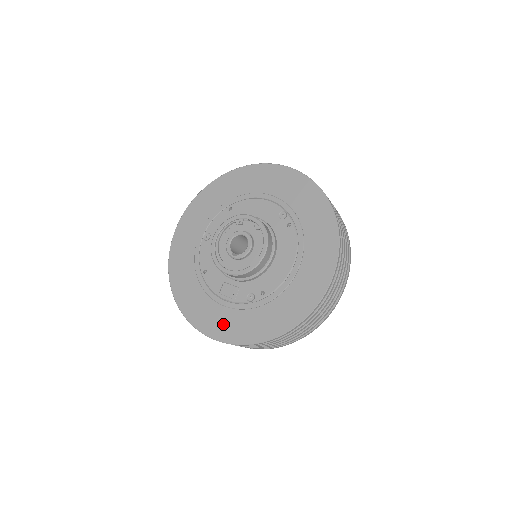
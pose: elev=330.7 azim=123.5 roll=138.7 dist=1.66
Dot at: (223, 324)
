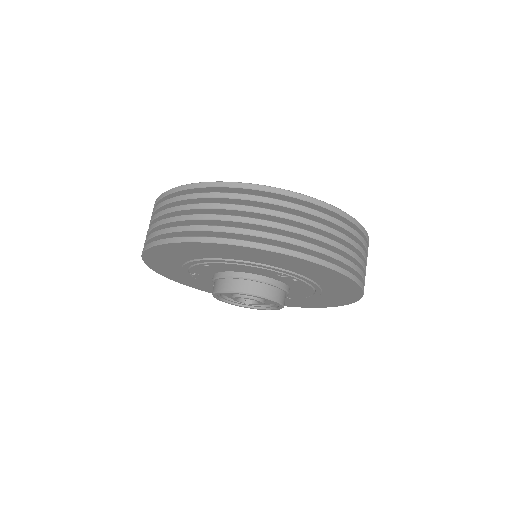
Dot at: occluded
